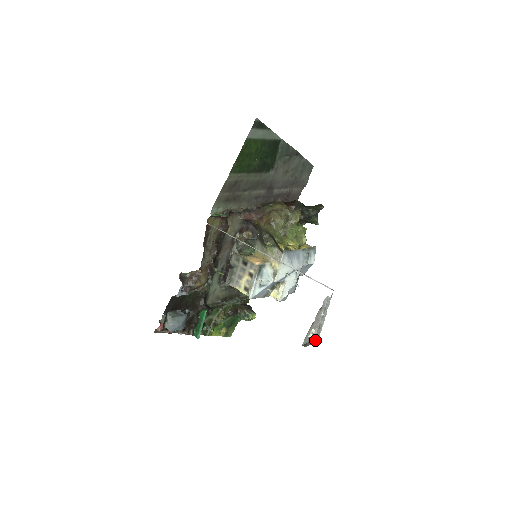
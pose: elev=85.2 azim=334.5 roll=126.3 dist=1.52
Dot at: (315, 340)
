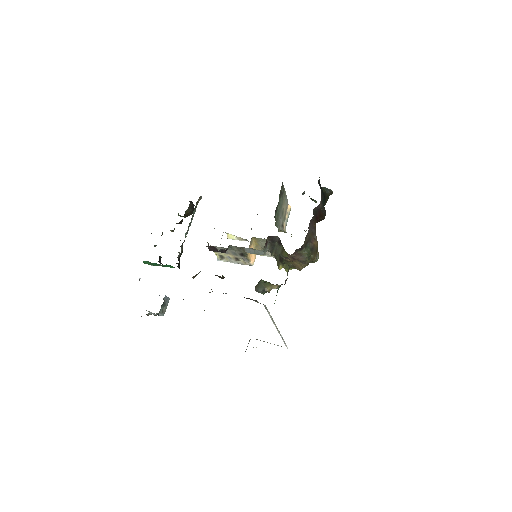
Dot at: occluded
